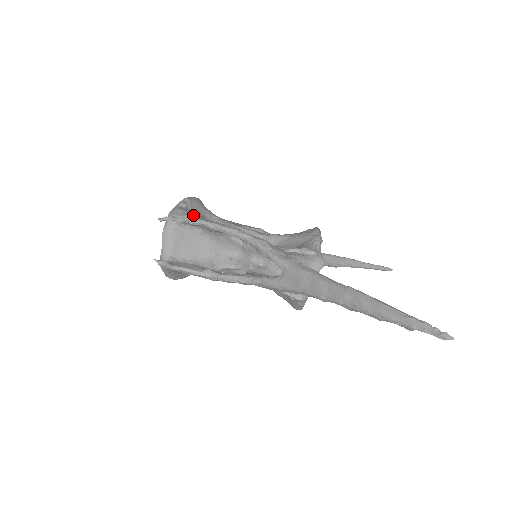
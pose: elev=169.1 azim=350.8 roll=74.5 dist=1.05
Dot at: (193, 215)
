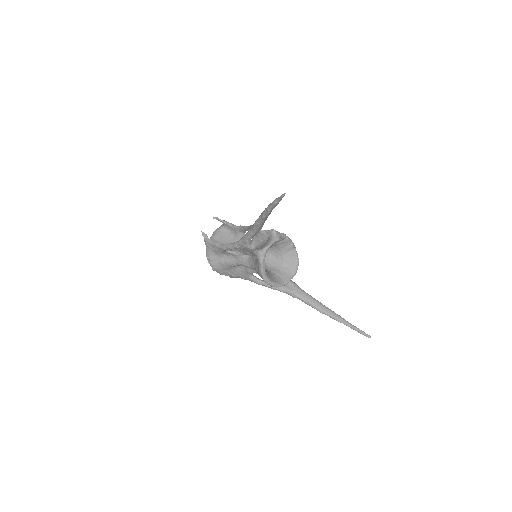
Dot at: occluded
